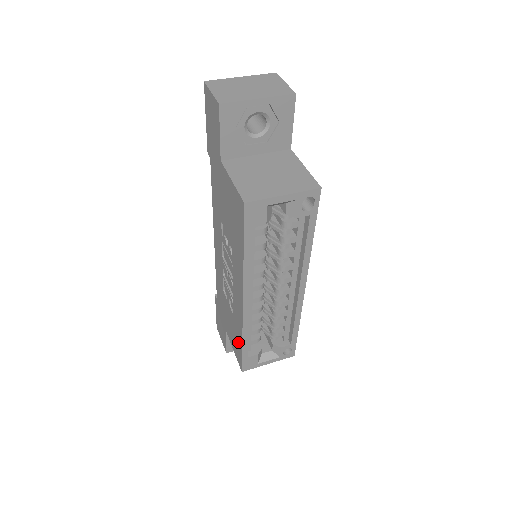
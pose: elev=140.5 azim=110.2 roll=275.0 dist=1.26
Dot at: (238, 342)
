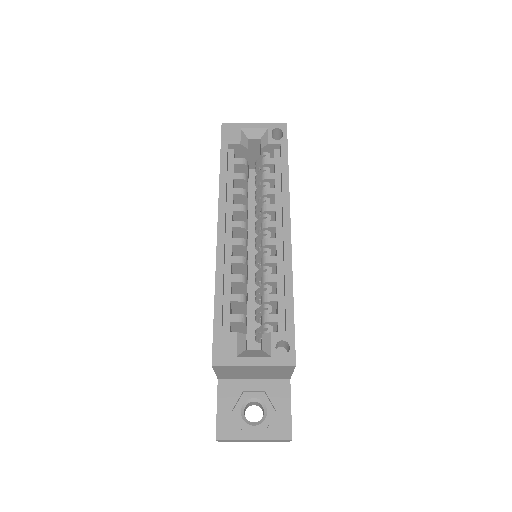
Dot at: occluded
